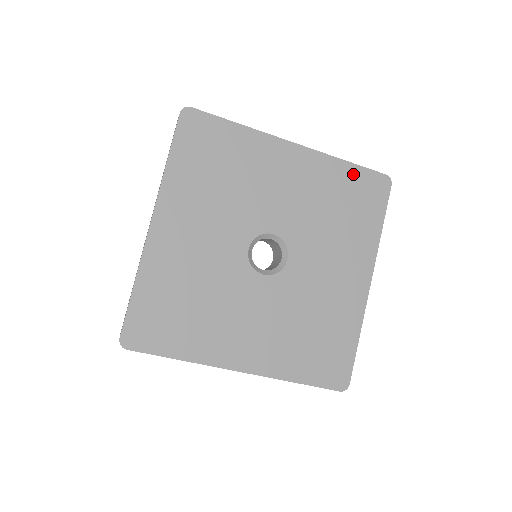
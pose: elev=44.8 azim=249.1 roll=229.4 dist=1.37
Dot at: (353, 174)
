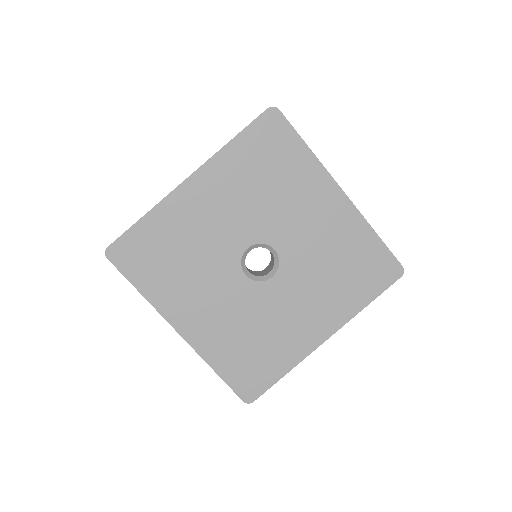
Dot at: (374, 247)
